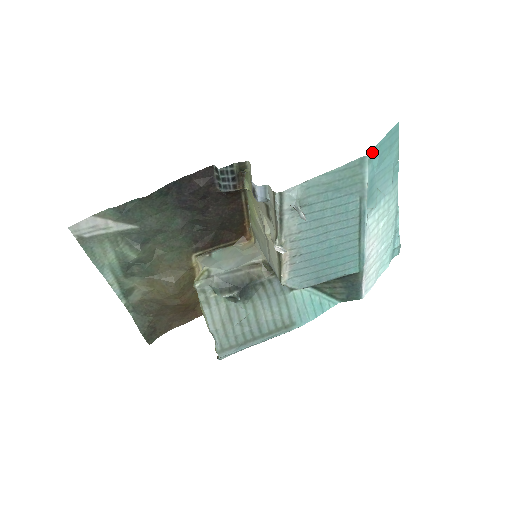
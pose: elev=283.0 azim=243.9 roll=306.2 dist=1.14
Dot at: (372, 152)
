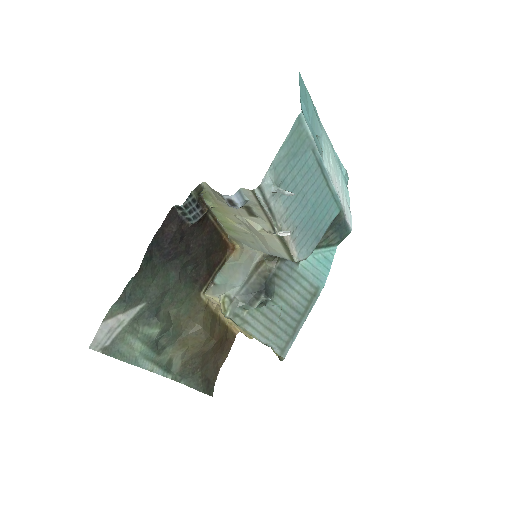
Dot at: (301, 108)
